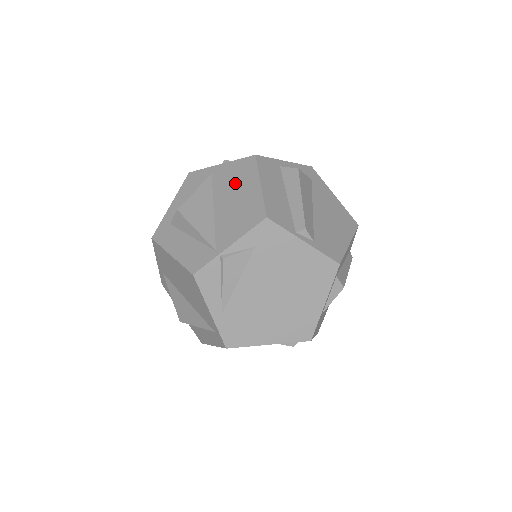
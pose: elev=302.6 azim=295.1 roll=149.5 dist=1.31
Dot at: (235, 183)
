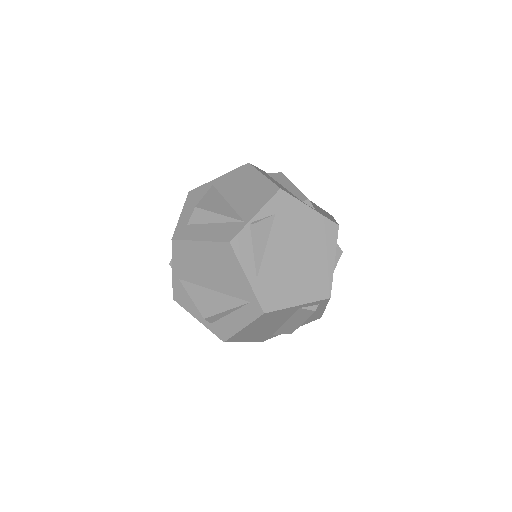
Dot at: (239, 182)
